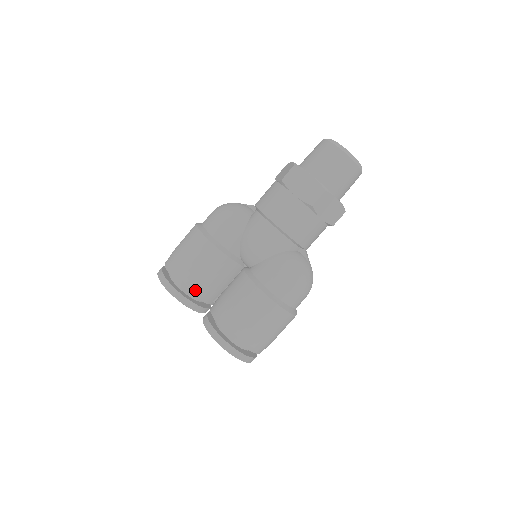
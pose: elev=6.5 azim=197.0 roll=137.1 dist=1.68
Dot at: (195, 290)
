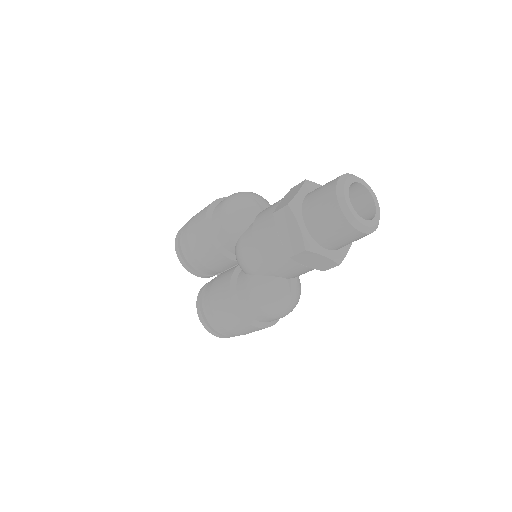
Dot at: (195, 266)
